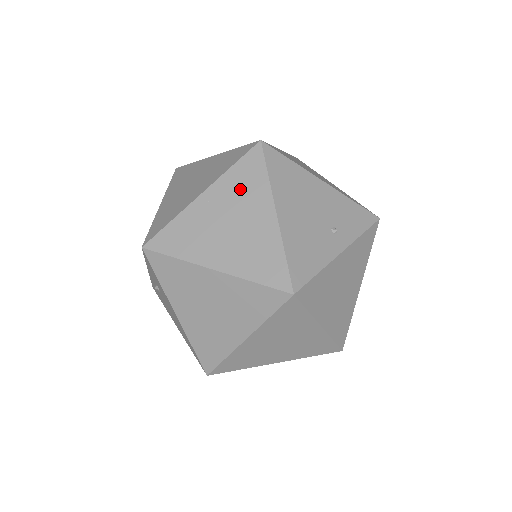
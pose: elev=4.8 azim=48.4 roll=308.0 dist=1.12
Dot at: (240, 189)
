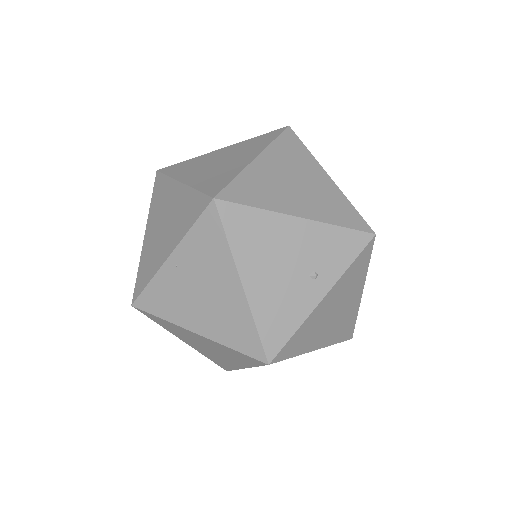
Dot at: (203, 255)
